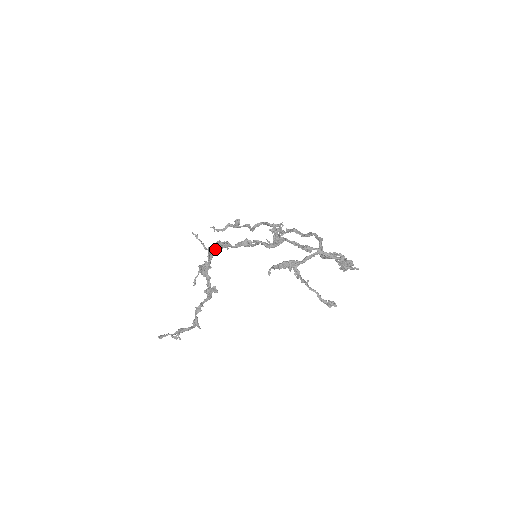
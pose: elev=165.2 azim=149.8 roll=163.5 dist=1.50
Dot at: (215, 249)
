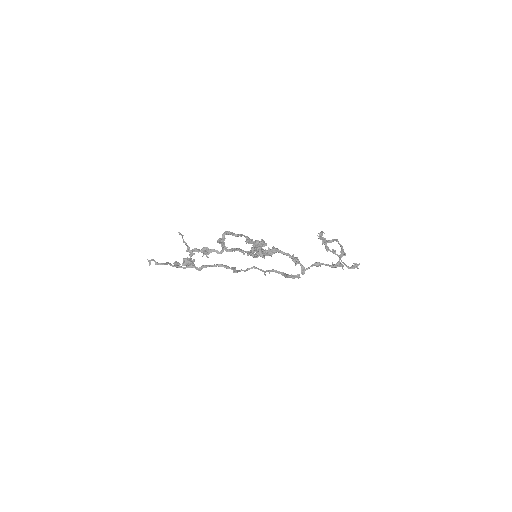
Dot at: occluded
